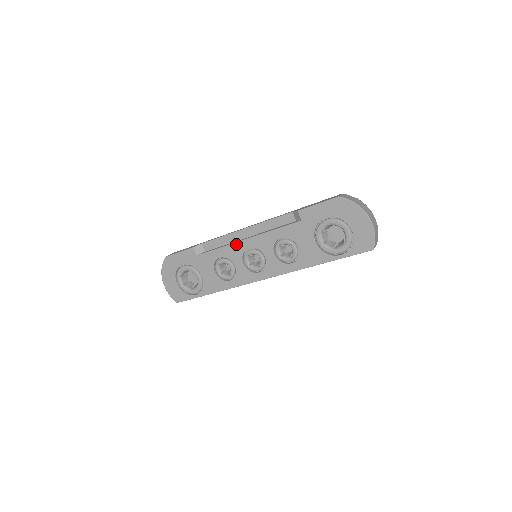
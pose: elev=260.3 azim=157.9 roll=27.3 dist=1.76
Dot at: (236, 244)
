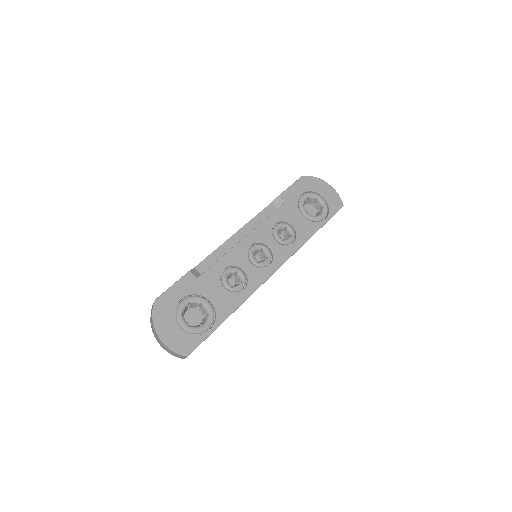
Dot at: (237, 246)
